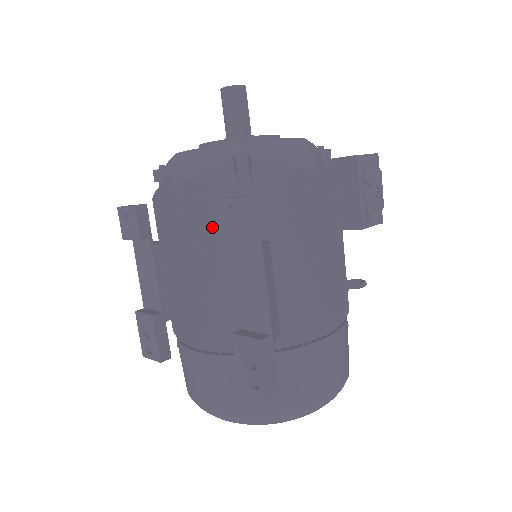
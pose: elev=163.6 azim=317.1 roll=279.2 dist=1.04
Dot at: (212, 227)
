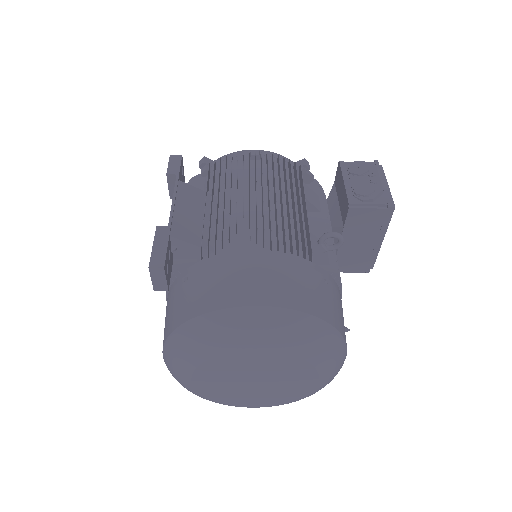
Dot at: occluded
